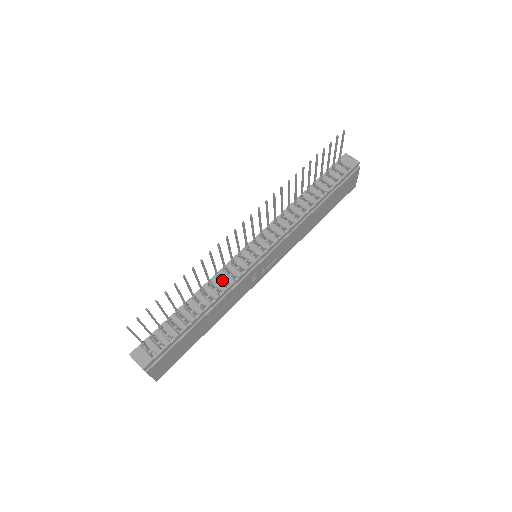
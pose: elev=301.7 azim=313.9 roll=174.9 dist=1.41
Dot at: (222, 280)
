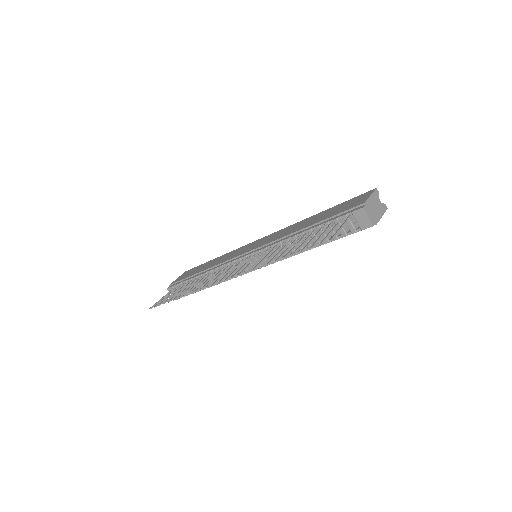
Dot at: occluded
